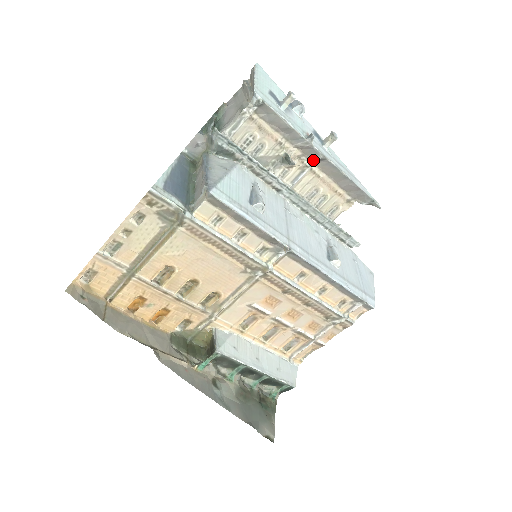
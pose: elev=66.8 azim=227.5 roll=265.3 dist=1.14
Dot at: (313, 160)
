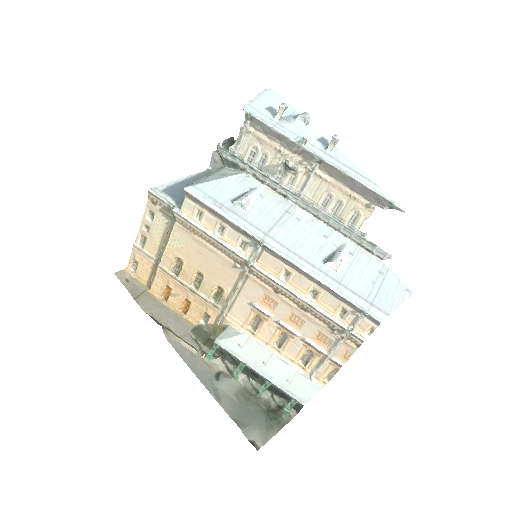
Dot at: (314, 164)
